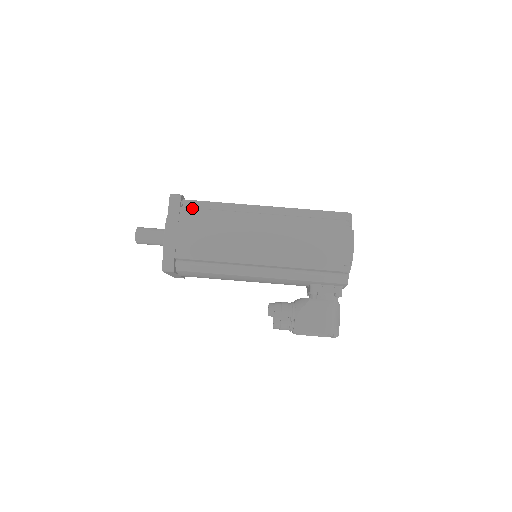
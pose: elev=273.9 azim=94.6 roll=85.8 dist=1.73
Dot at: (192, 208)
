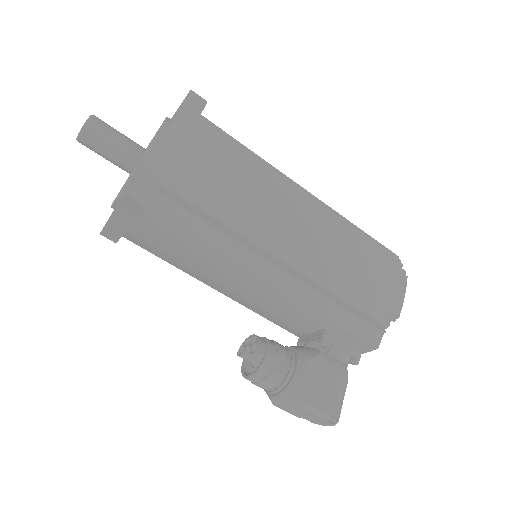
Dot at: occluded
